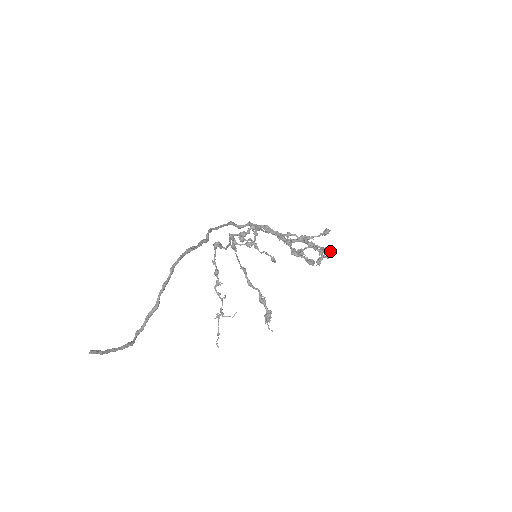
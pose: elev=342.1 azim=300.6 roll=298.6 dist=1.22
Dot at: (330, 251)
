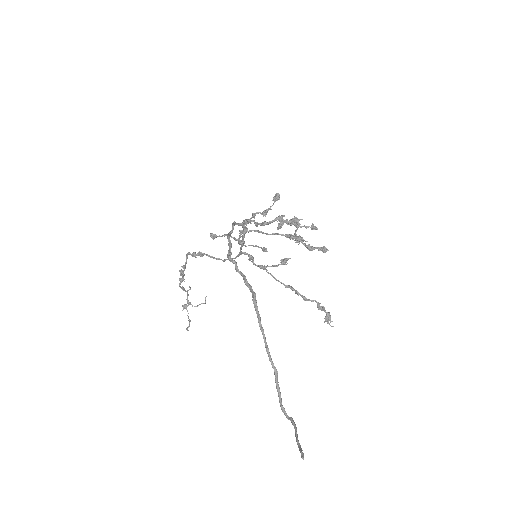
Dot at: (297, 218)
